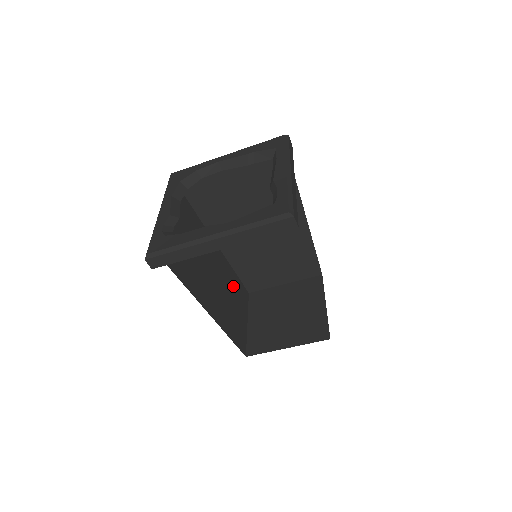
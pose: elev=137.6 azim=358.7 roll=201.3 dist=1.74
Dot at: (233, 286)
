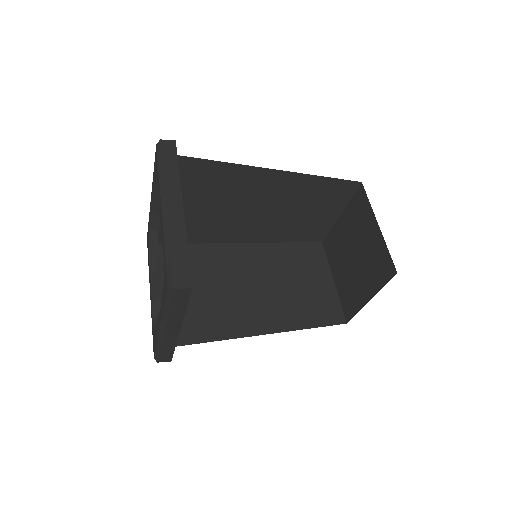
Dot at: (291, 262)
